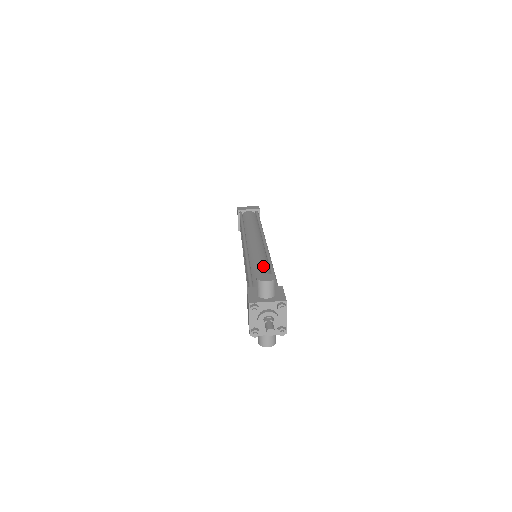
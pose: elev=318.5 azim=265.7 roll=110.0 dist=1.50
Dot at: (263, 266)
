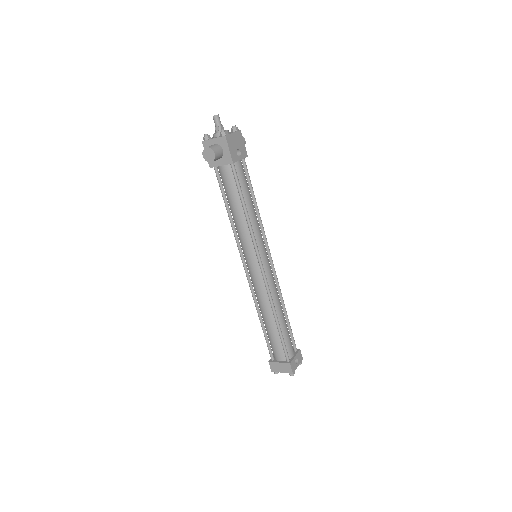
Dot at: occluded
